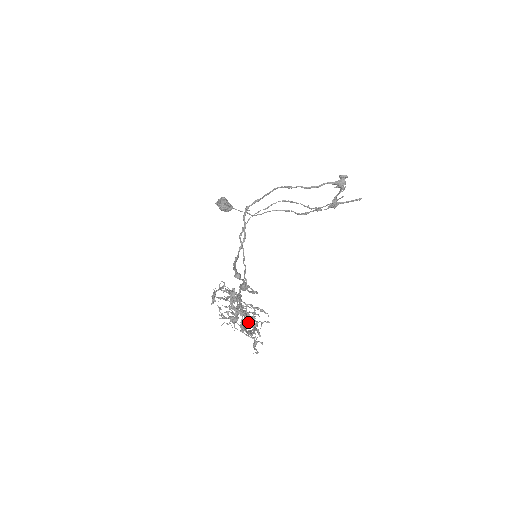
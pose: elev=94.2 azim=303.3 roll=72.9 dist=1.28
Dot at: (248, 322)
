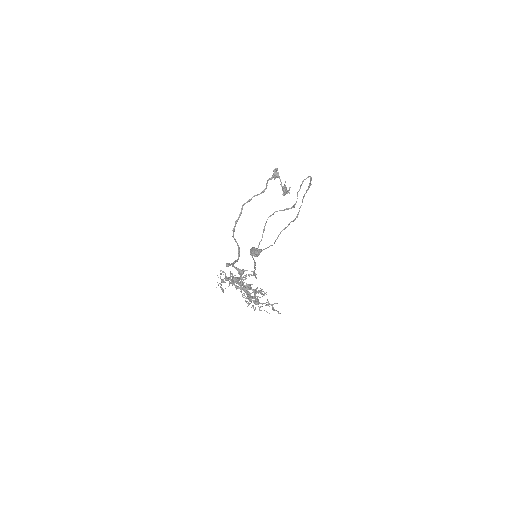
Dot at: (232, 282)
